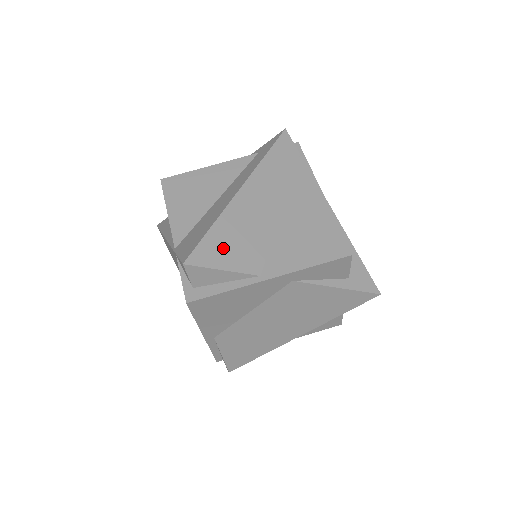
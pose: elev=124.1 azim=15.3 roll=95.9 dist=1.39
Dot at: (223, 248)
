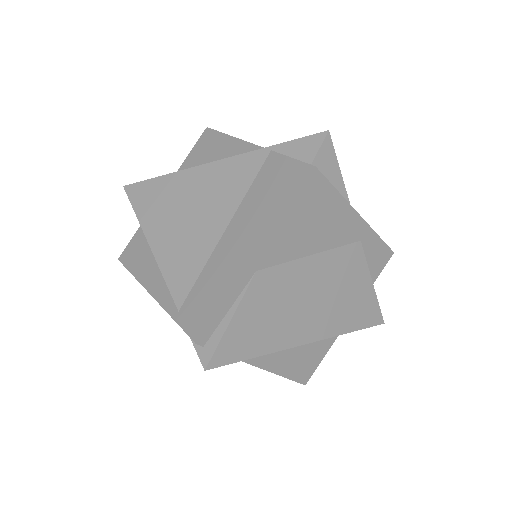
Dot at: occluded
